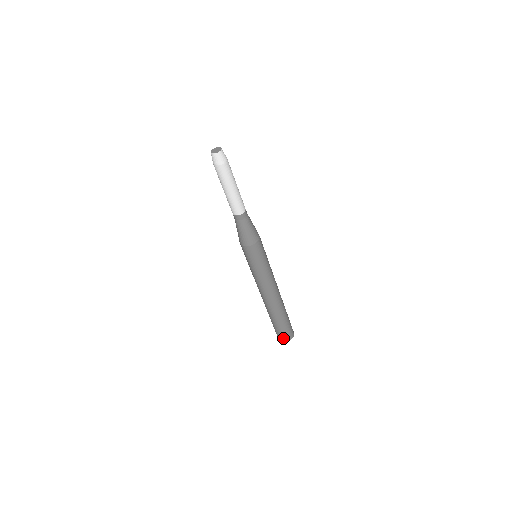
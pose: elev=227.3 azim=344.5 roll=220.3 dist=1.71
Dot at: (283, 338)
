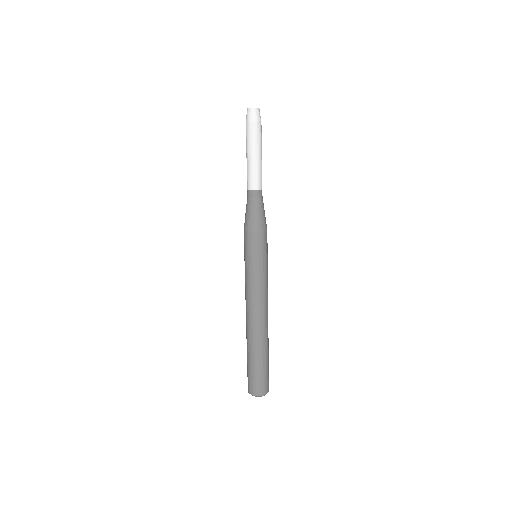
Dot at: (250, 386)
